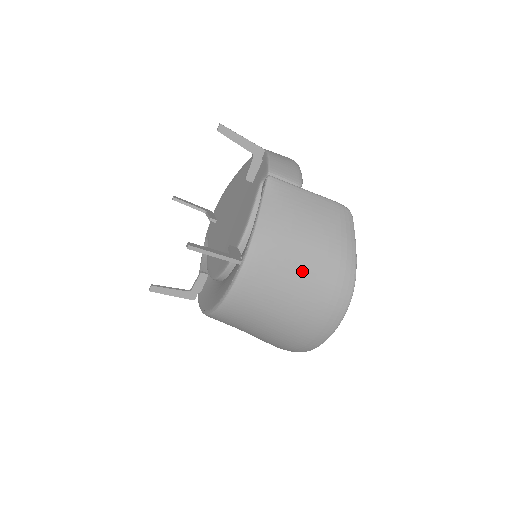
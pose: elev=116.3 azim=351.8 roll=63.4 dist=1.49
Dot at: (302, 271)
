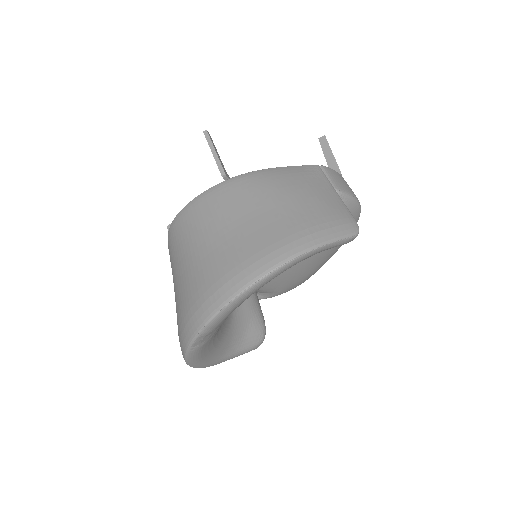
Dot at: (257, 215)
